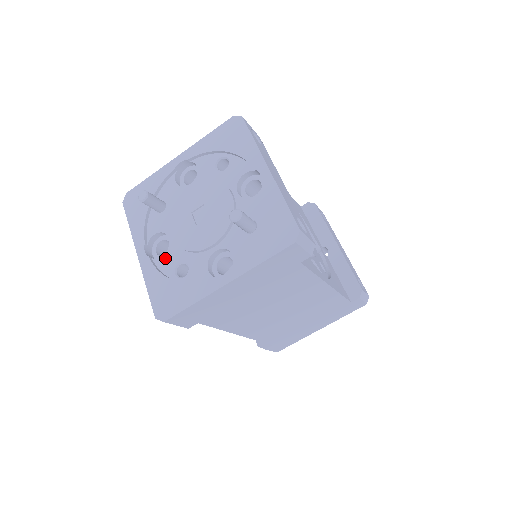
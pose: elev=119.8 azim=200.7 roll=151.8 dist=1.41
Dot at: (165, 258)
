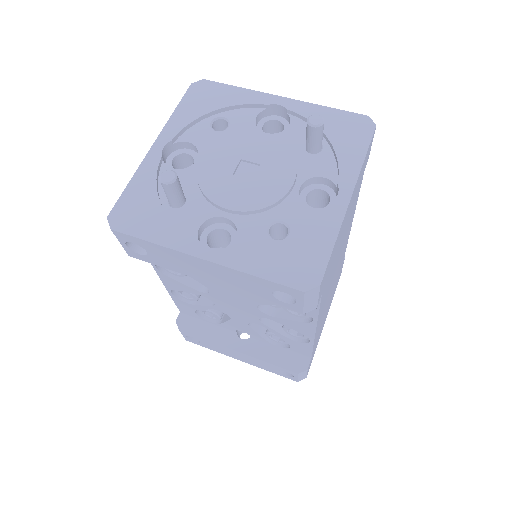
Dot at: (242, 236)
